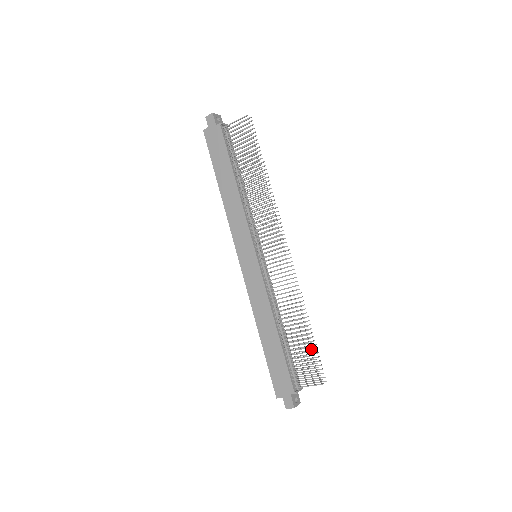
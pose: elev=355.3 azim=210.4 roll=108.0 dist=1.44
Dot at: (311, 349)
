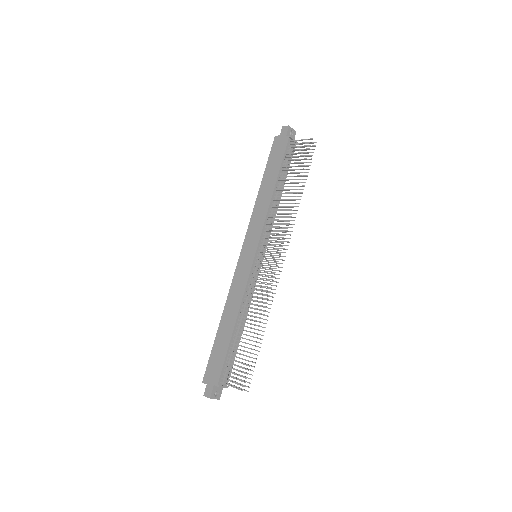
Dot at: (252, 357)
